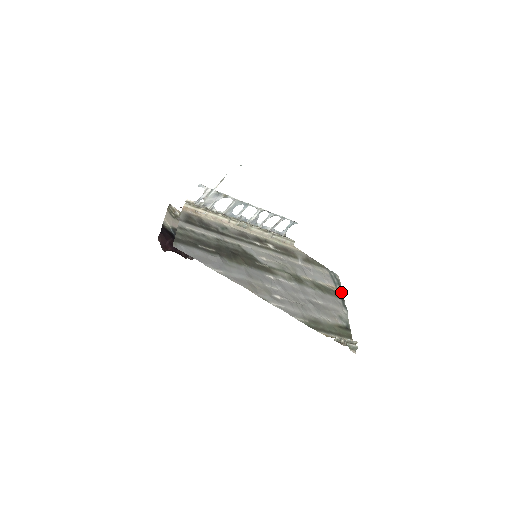
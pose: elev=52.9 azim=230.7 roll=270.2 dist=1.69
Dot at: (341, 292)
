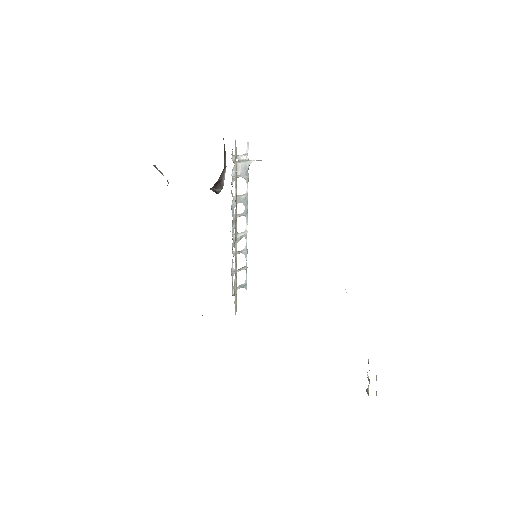
Dot at: occluded
